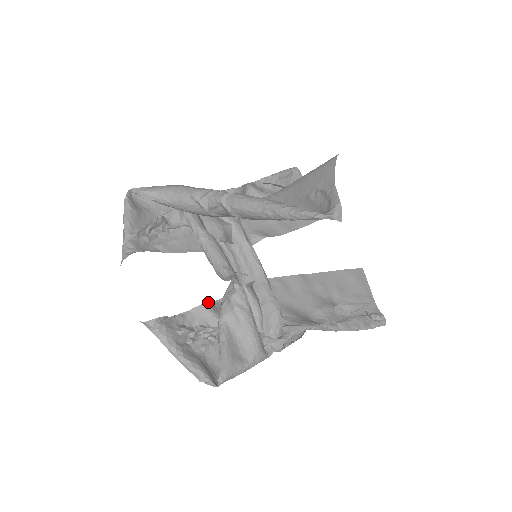
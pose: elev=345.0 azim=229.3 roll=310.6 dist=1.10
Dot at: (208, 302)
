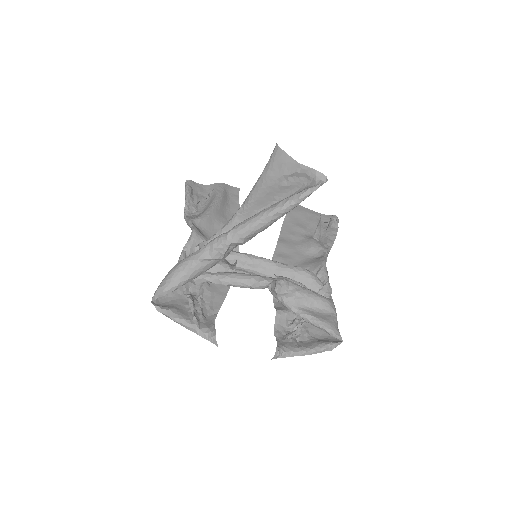
Dot at: occluded
